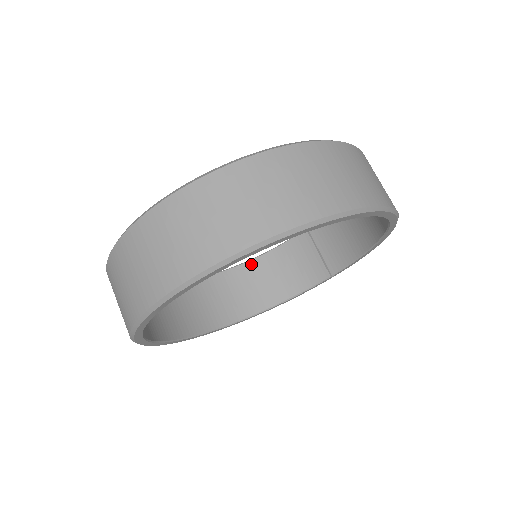
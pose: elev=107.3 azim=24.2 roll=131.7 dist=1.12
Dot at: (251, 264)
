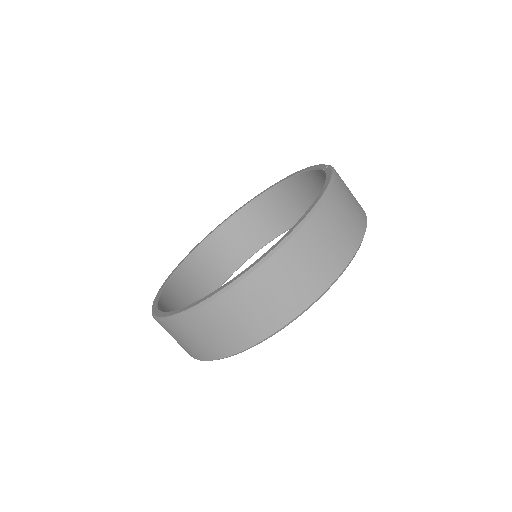
Dot at: (296, 179)
